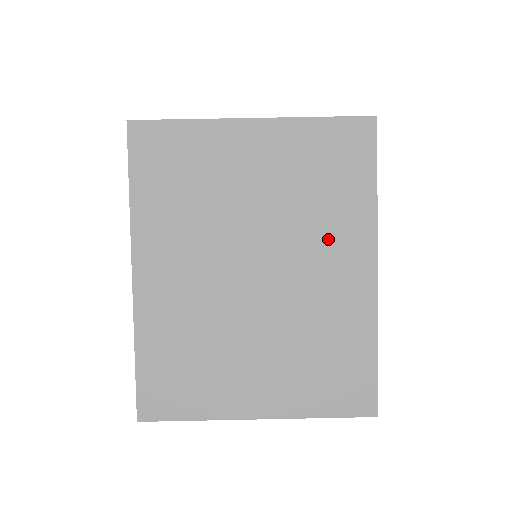
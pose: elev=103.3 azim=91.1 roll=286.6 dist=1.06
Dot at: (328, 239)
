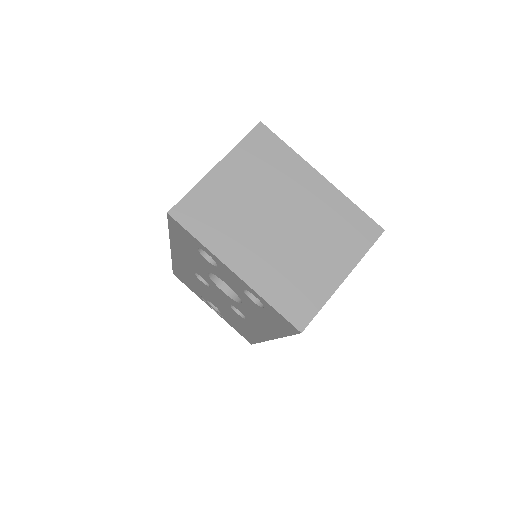
Dot at: (293, 182)
